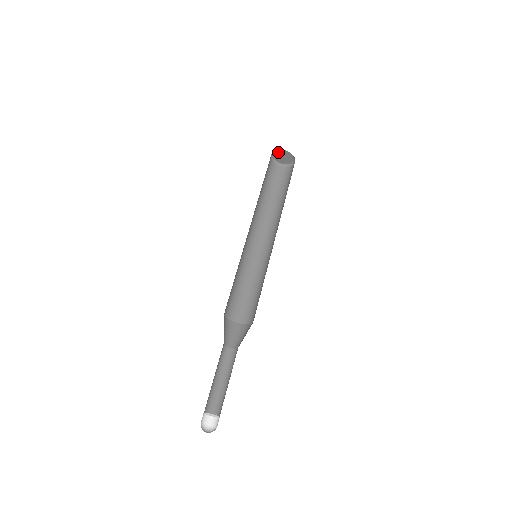
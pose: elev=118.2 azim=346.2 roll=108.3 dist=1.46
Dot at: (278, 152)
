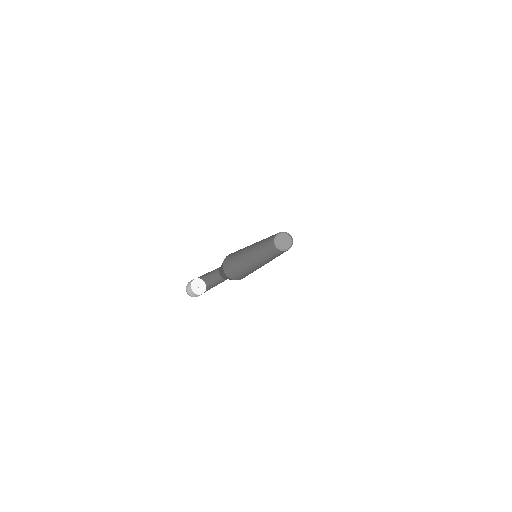
Dot at: (280, 236)
